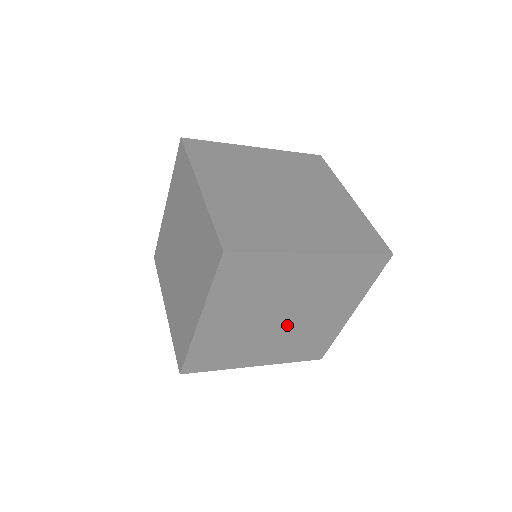
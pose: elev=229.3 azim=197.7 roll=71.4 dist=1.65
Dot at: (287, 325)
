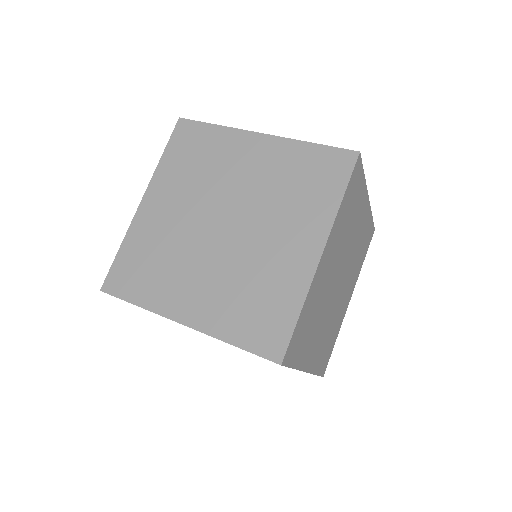
Dot at: occluded
